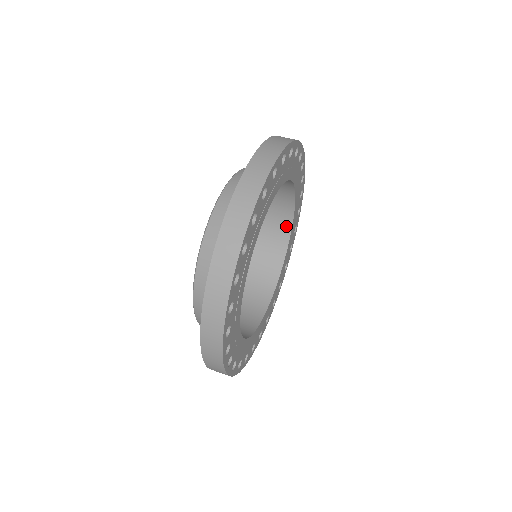
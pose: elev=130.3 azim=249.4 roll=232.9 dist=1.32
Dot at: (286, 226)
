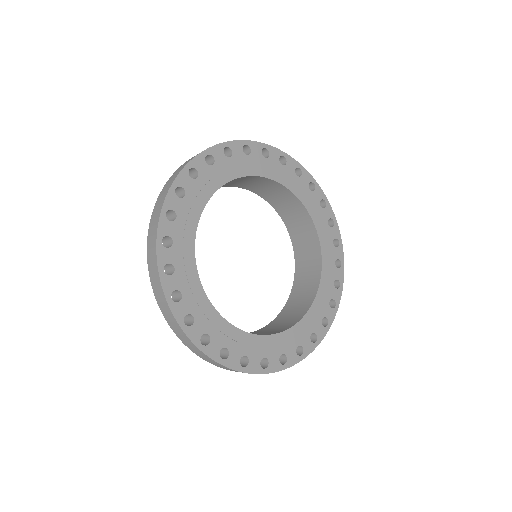
Dot at: (317, 253)
